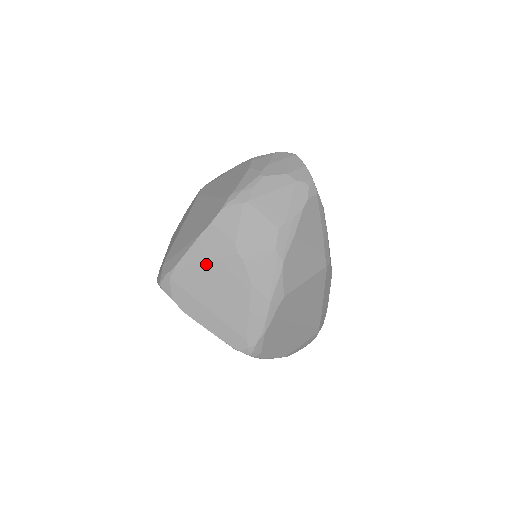
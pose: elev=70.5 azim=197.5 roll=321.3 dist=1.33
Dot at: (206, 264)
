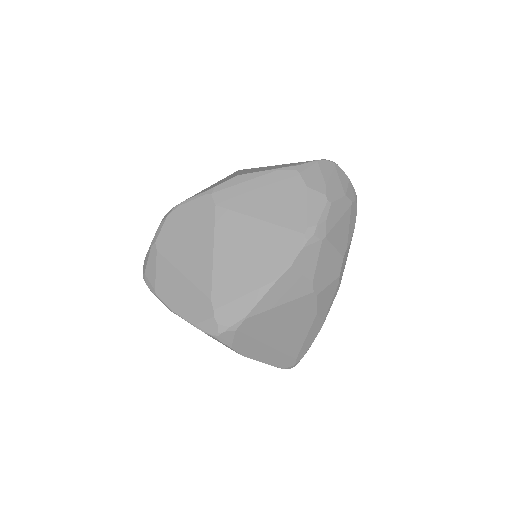
Dot at: (280, 308)
